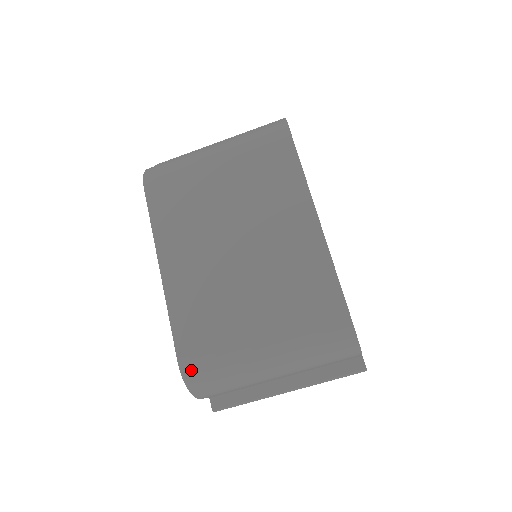
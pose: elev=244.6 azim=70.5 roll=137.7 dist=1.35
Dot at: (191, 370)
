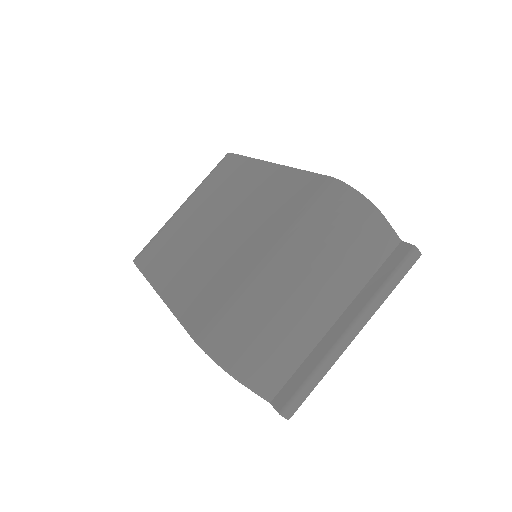
Dot at: (209, 336)
